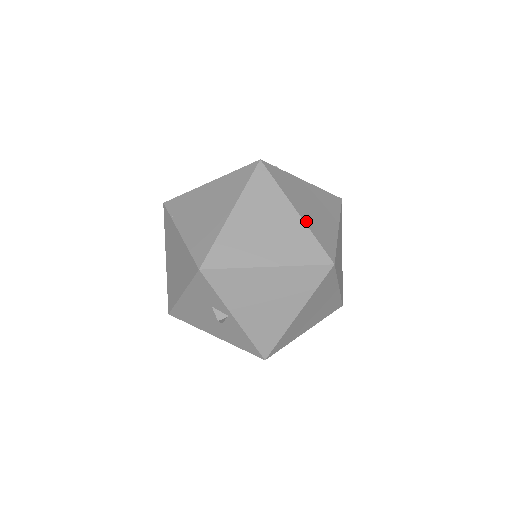
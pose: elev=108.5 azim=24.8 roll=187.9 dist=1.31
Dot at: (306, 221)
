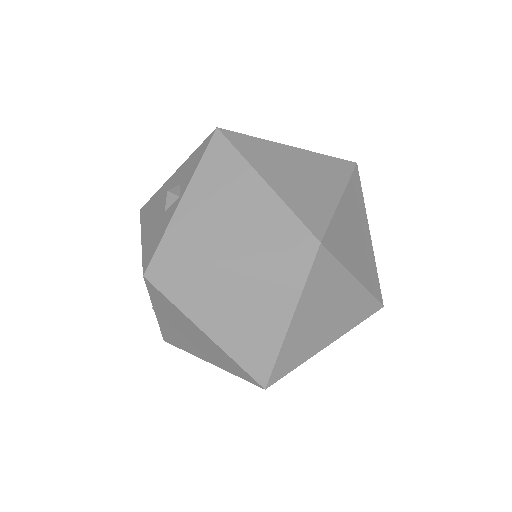
Dot at: (339, 210)
